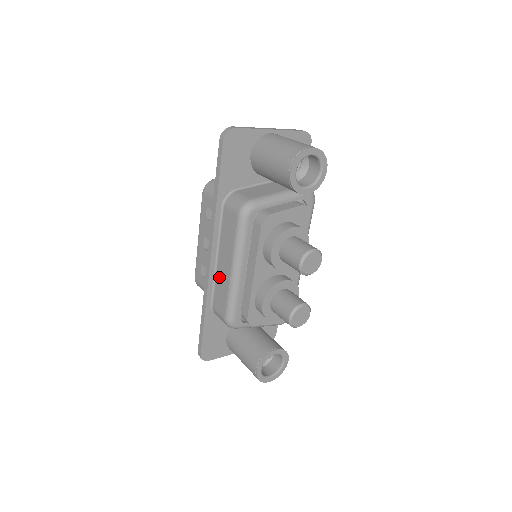
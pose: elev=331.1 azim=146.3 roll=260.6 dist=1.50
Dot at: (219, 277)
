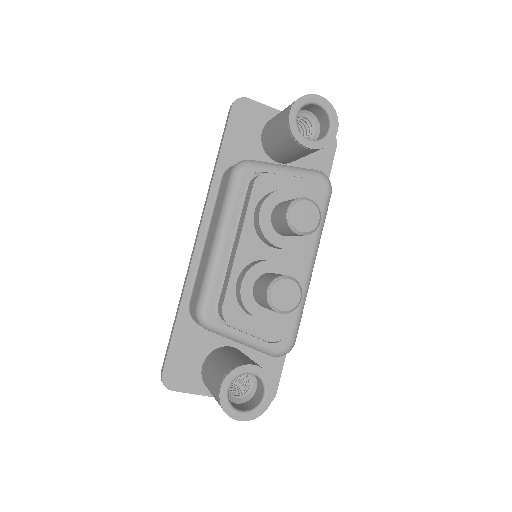
Dot at: (202, 260)
